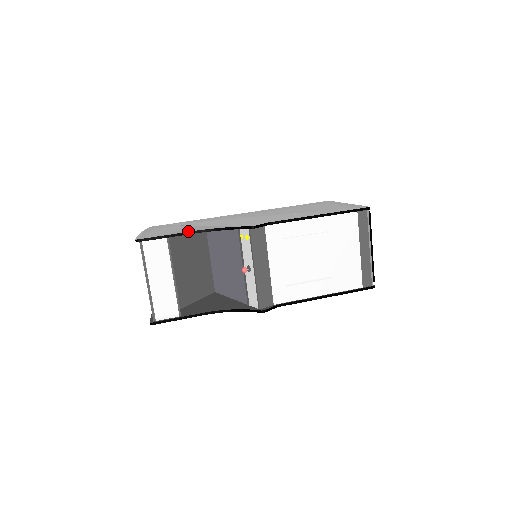
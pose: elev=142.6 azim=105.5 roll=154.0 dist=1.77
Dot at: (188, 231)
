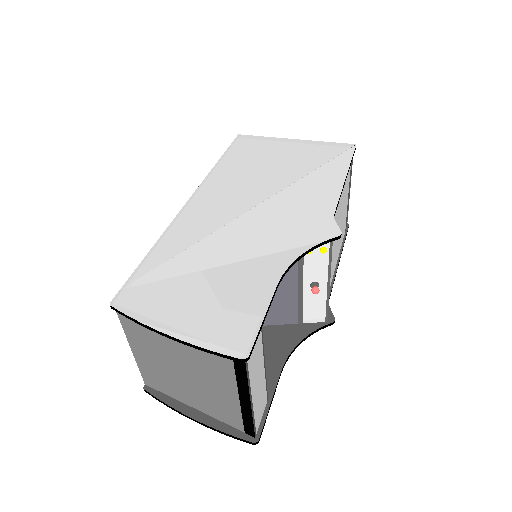
Dot at: (272, 288)
